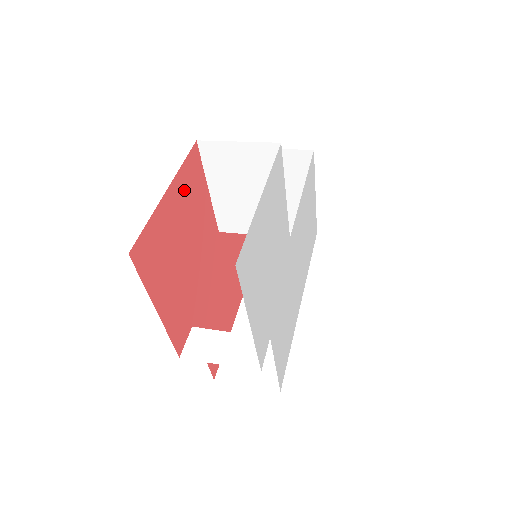
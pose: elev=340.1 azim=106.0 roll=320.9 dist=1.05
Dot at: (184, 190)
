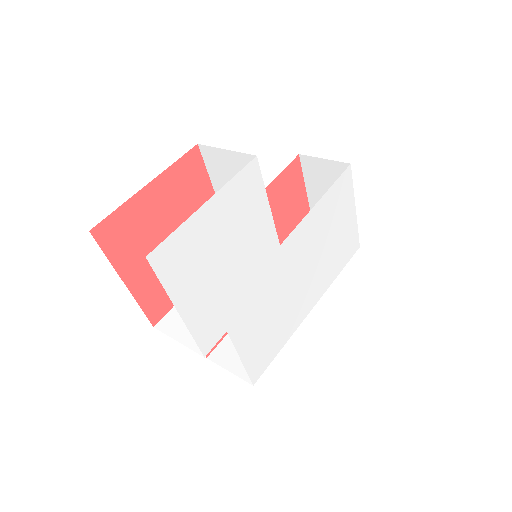
Dot at: (174, 186)
